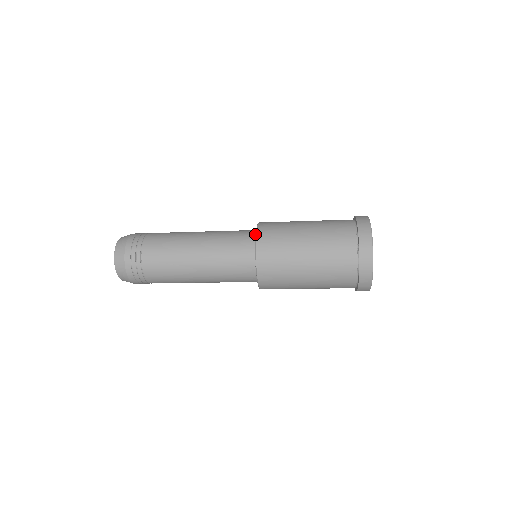
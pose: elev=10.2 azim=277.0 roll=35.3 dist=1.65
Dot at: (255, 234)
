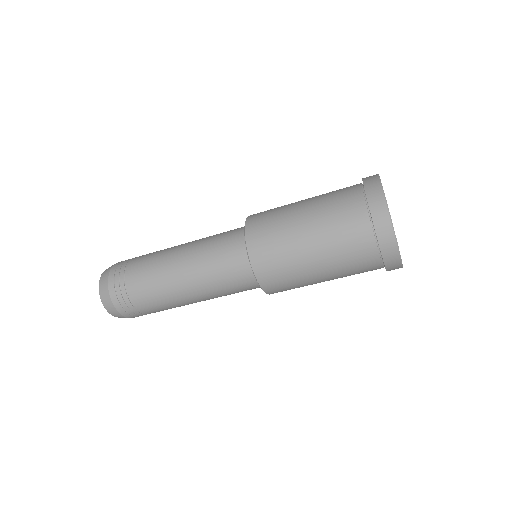
Dot at: occluded
